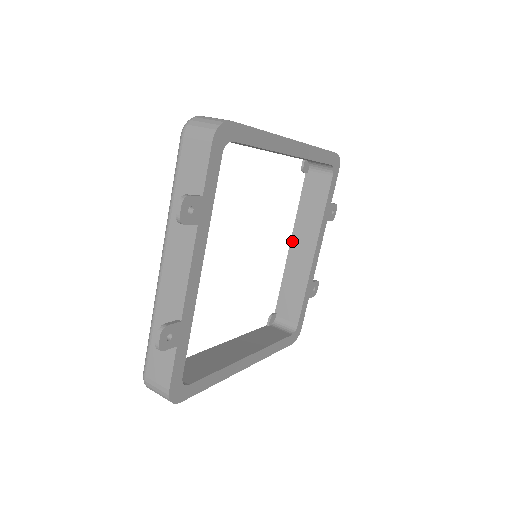
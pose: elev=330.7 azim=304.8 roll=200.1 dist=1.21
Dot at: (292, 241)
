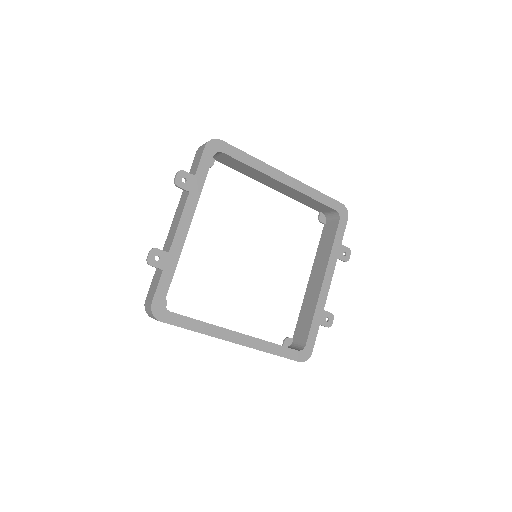
Dot at: (310, 276)
